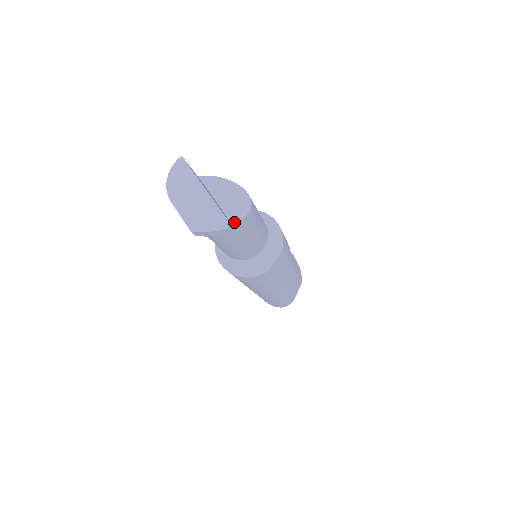
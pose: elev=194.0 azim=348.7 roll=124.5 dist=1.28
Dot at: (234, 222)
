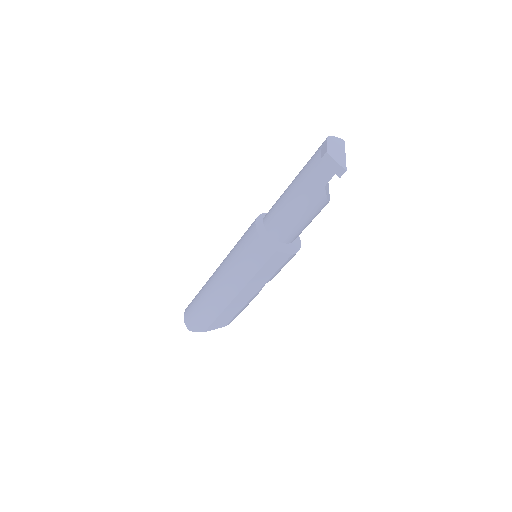
Dot at: (325, 188)
